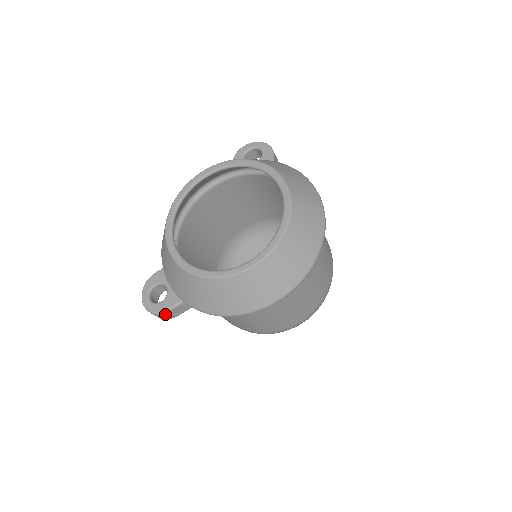
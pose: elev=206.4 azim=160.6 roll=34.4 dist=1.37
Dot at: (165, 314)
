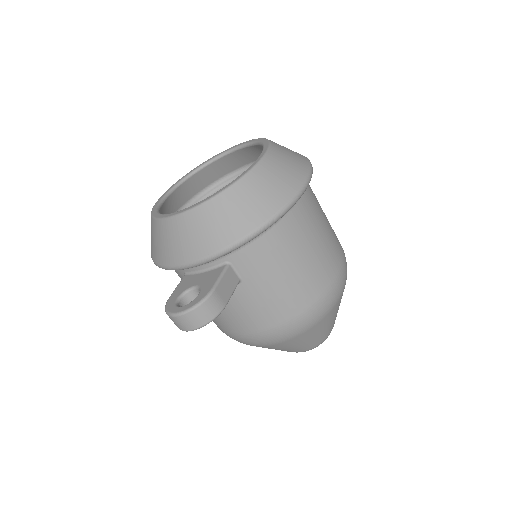
Dot at: (212, 297)
